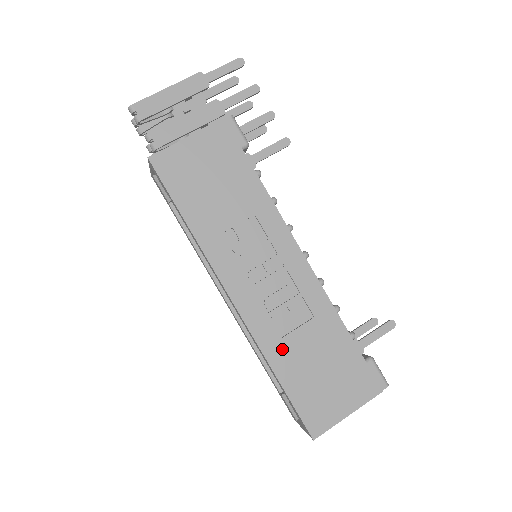
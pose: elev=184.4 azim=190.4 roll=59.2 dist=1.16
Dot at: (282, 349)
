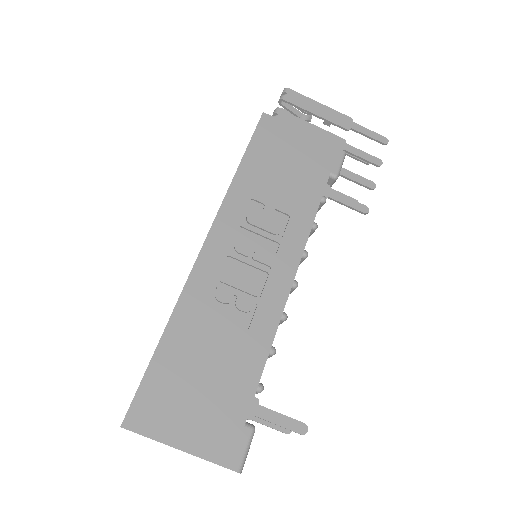
Dot at: (194, 321)
